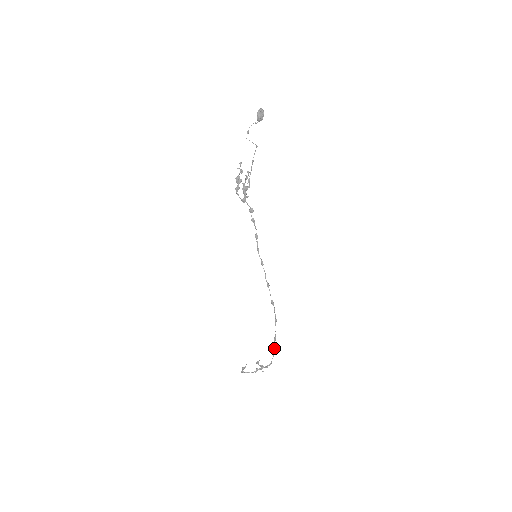
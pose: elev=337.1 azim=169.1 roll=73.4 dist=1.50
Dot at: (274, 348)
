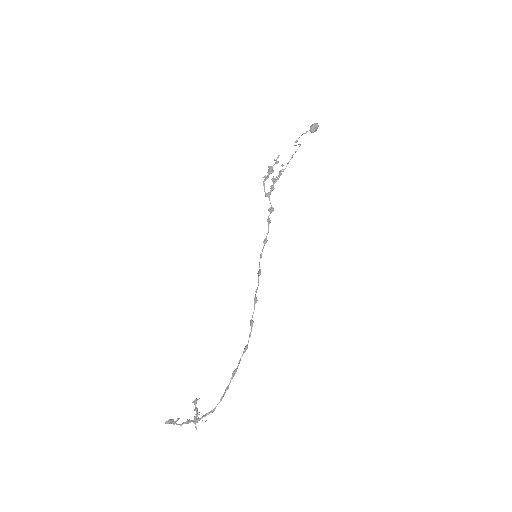
Dot at: (227, 387)
